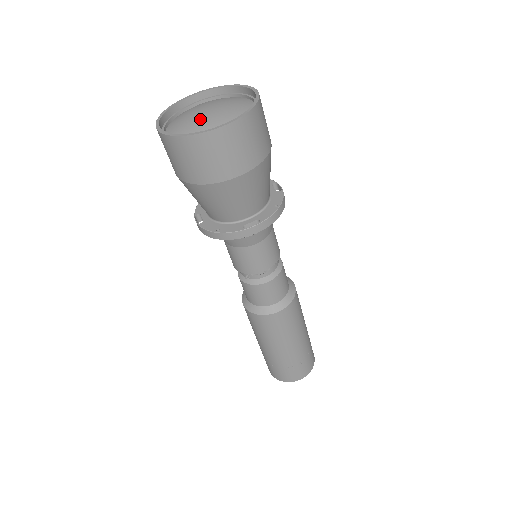
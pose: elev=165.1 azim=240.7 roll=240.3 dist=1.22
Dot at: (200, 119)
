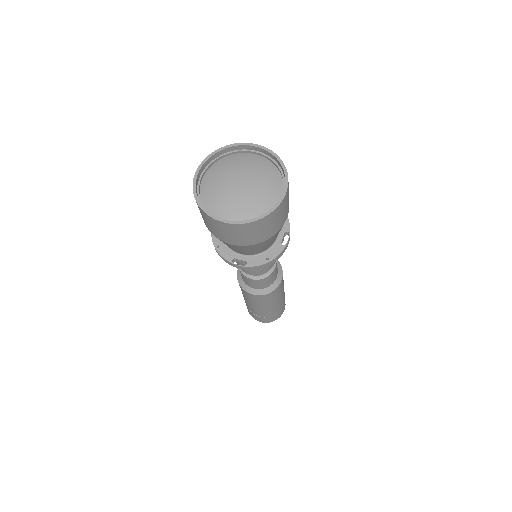
Dot at: (227, 191)
